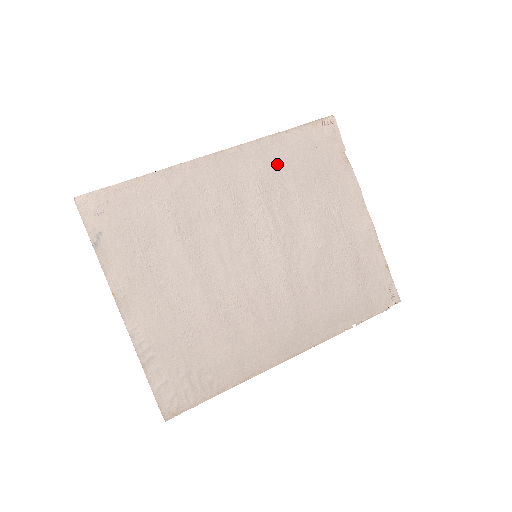
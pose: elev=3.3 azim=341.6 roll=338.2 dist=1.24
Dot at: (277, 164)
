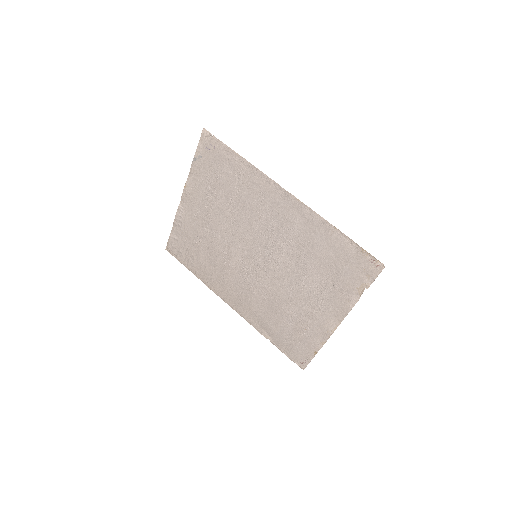
Dot at: (315, 239)
